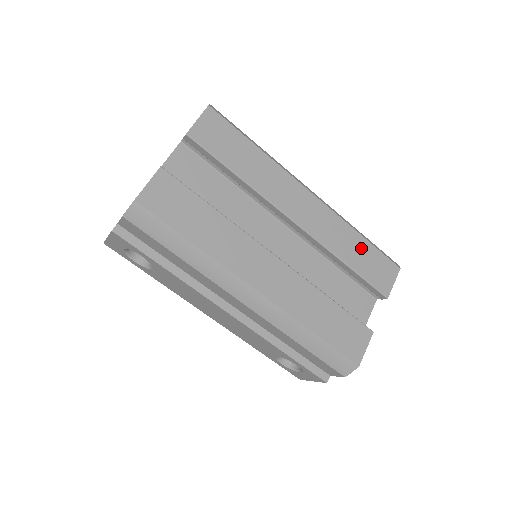
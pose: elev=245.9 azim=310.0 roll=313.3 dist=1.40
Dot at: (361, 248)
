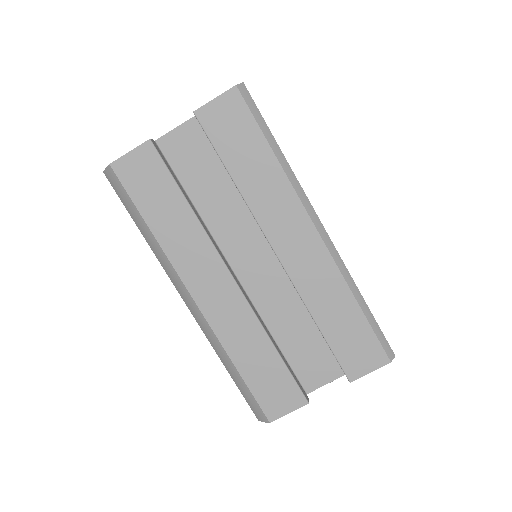
Dot at: (348, 316)
